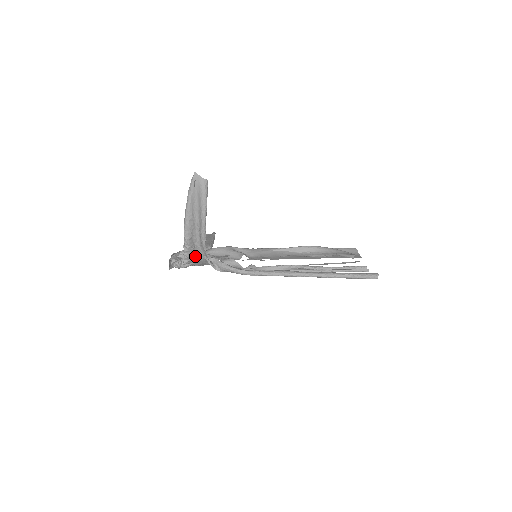
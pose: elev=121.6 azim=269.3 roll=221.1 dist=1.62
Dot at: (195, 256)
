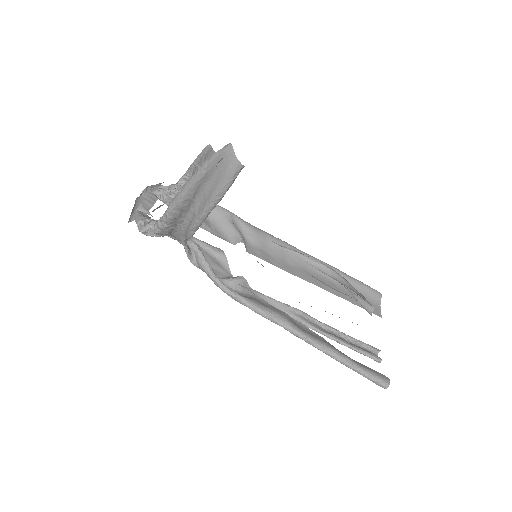
Dot at: (171, 233)
